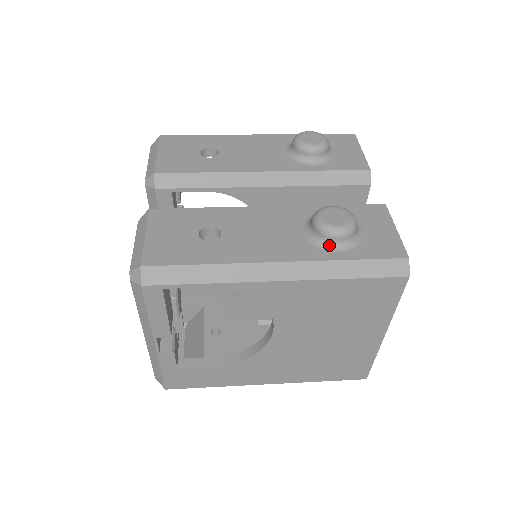
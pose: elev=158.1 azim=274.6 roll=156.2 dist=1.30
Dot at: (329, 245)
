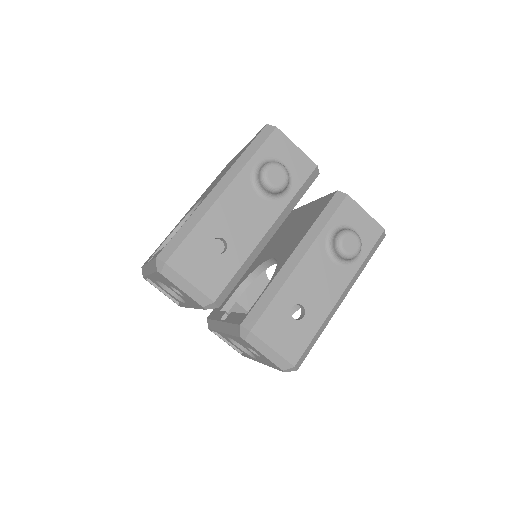
Dot at: (353, 260)
